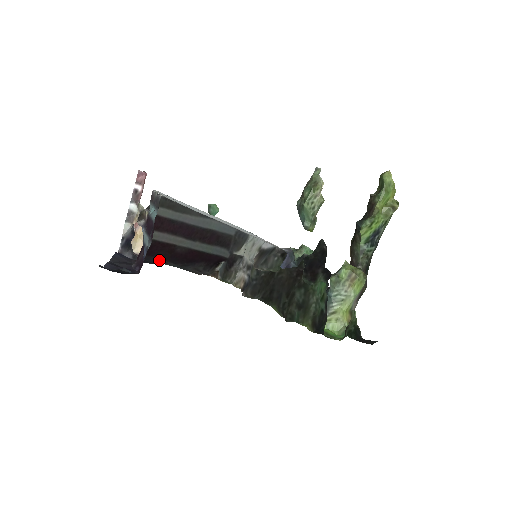
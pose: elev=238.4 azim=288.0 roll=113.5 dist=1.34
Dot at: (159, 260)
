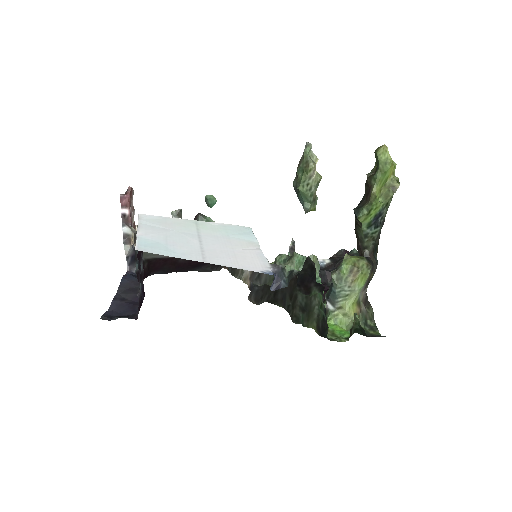
Dot at: (166, 272)
